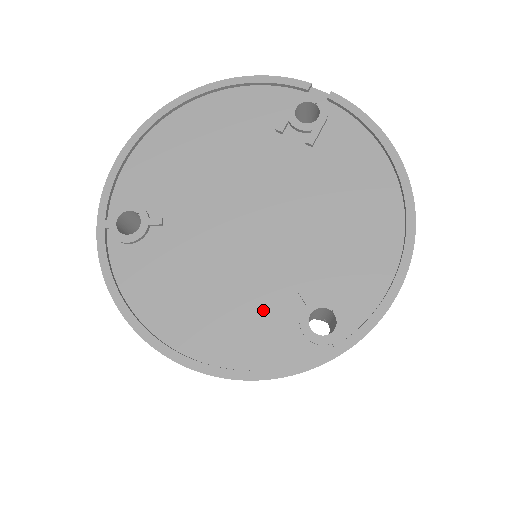
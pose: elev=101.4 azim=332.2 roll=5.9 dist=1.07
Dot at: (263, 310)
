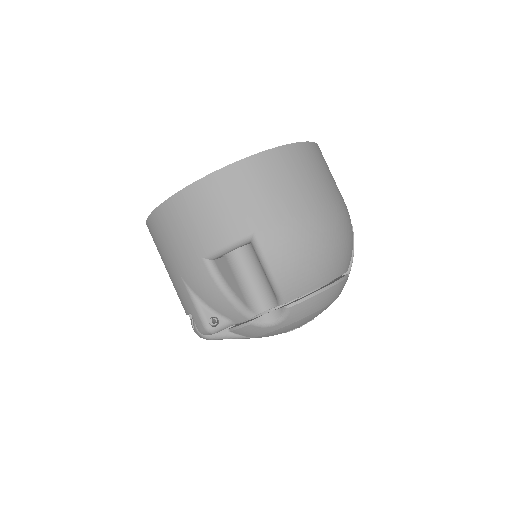
Dot at: occluded
